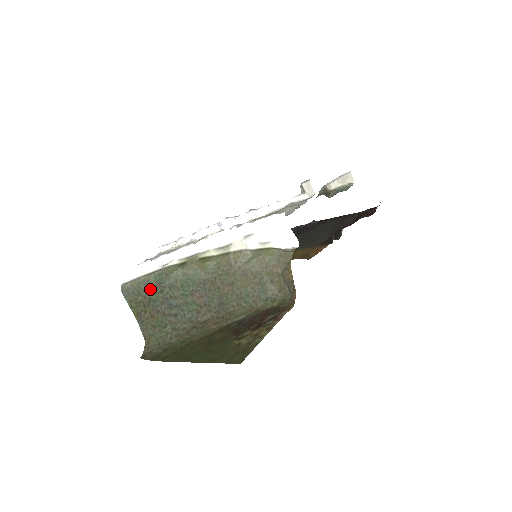
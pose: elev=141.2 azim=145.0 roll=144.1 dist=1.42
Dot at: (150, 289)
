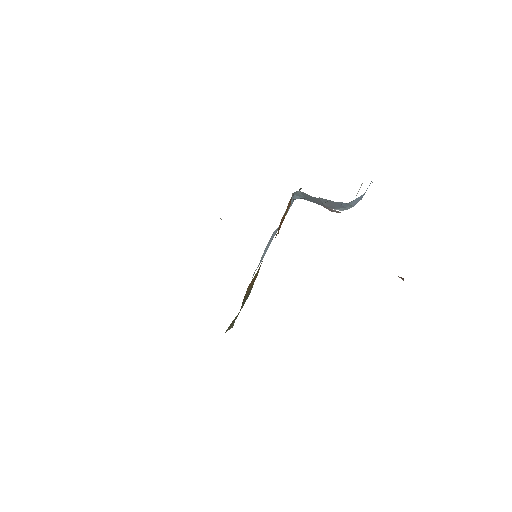
Dot at: occluded
